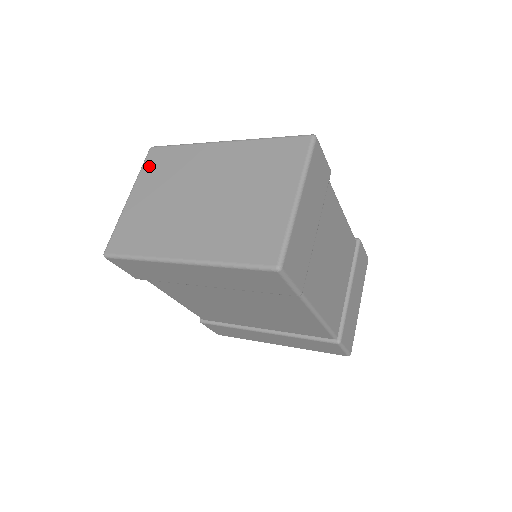
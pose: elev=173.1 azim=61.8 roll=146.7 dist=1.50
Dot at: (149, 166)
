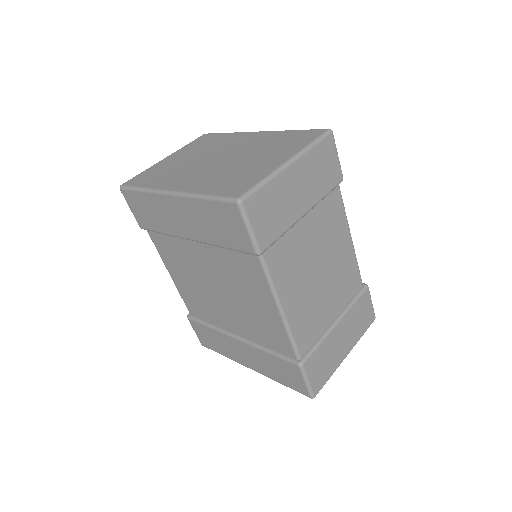
Dot at: (195, 142)
